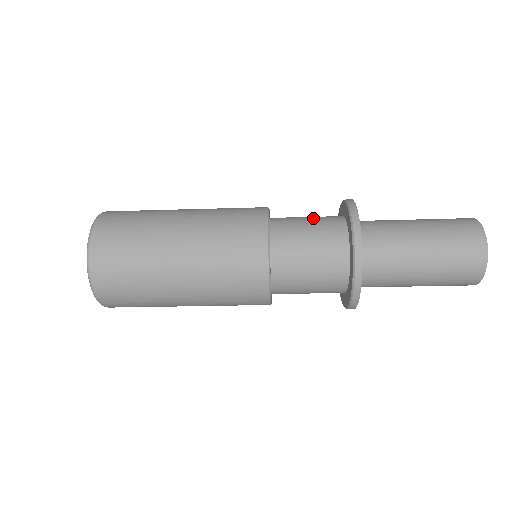
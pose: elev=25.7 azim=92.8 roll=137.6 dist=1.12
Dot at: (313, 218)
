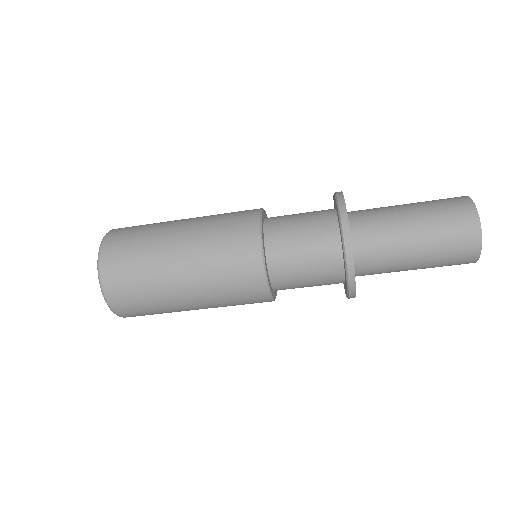
Dot at: occluded
